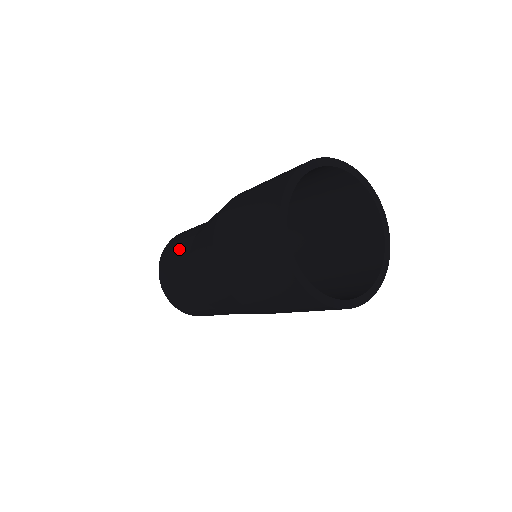
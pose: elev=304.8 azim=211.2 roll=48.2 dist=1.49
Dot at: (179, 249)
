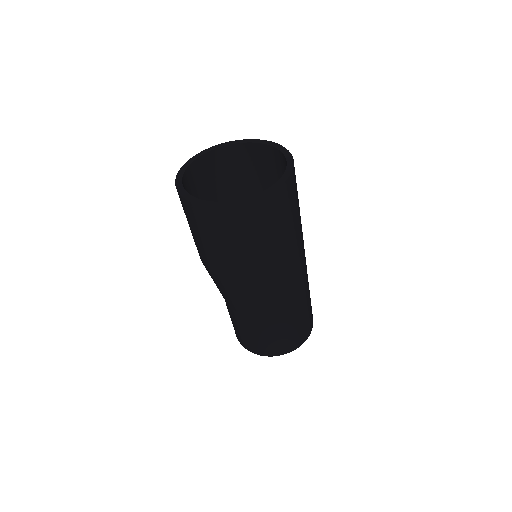
Dot at: occluded
